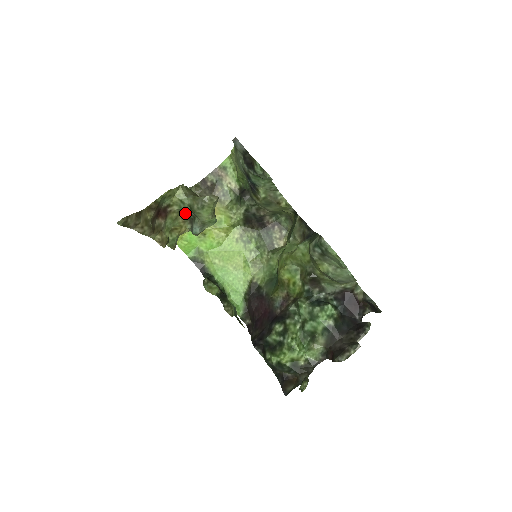
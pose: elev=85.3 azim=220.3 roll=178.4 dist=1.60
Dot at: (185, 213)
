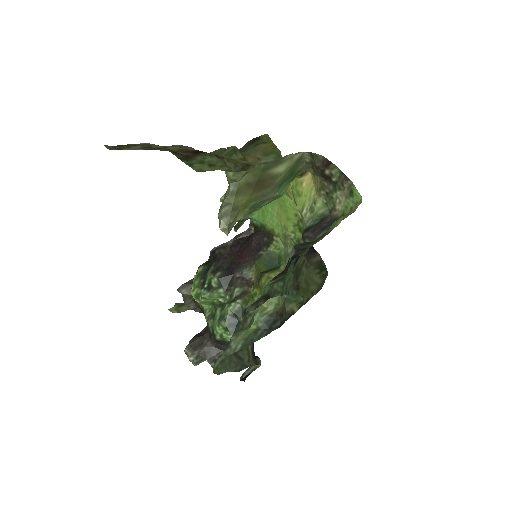
Dot at: (249, 166)
